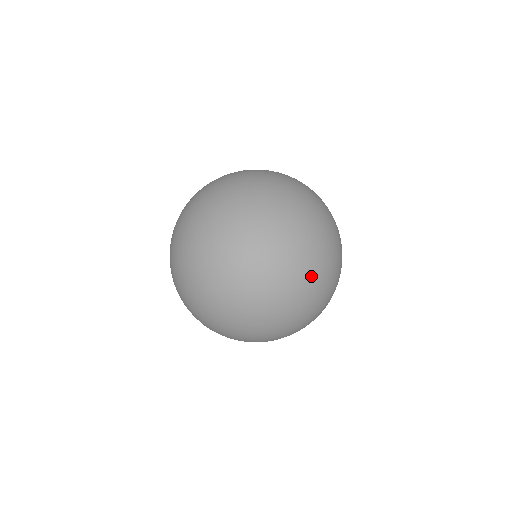
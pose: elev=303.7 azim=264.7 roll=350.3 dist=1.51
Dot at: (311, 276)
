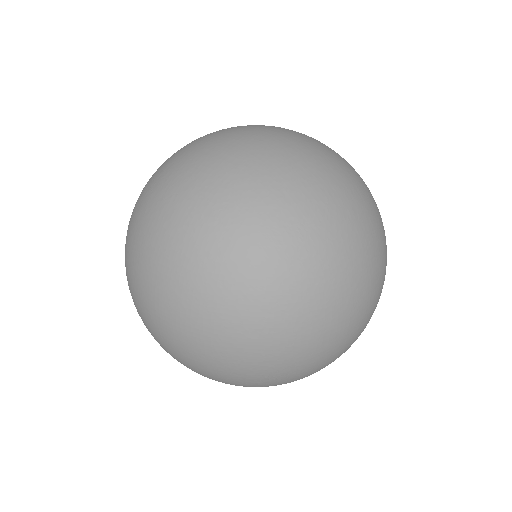
Dot at: (260, 224)
